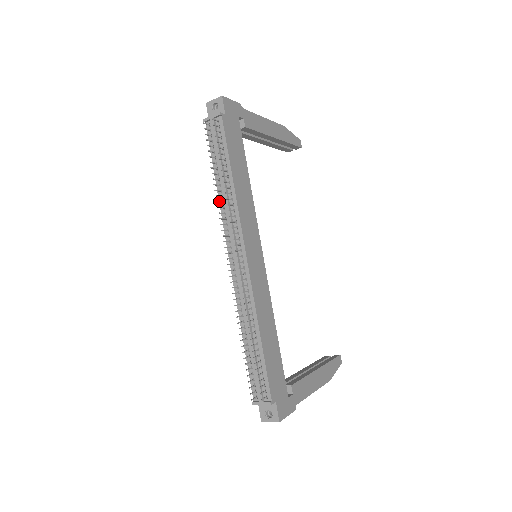
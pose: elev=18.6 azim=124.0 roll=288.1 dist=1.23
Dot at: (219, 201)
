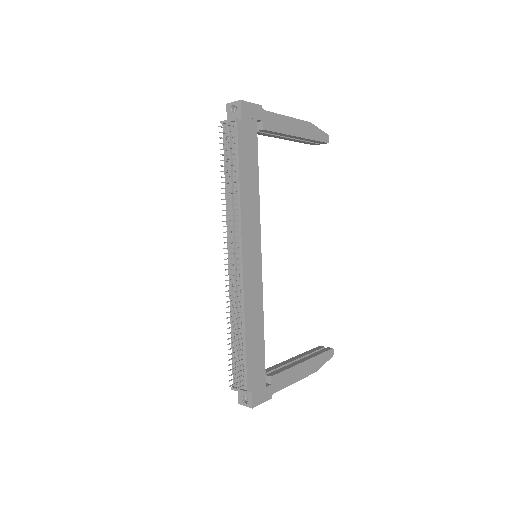
Dot at: (225, 204)
